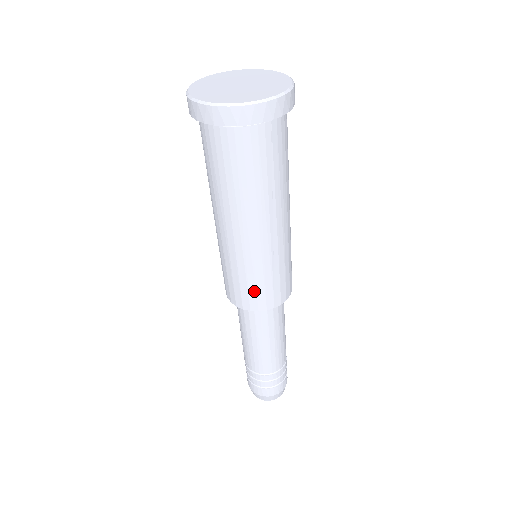
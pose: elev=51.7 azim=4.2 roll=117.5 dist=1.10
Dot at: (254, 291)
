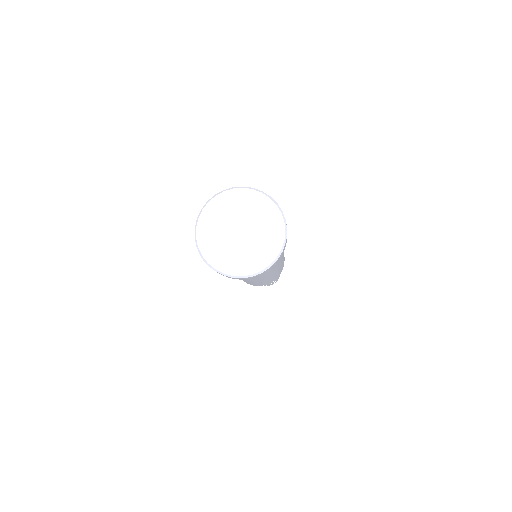
Dot at: occluded
